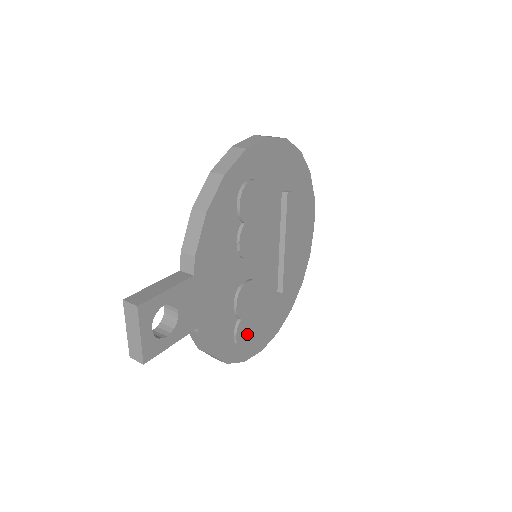
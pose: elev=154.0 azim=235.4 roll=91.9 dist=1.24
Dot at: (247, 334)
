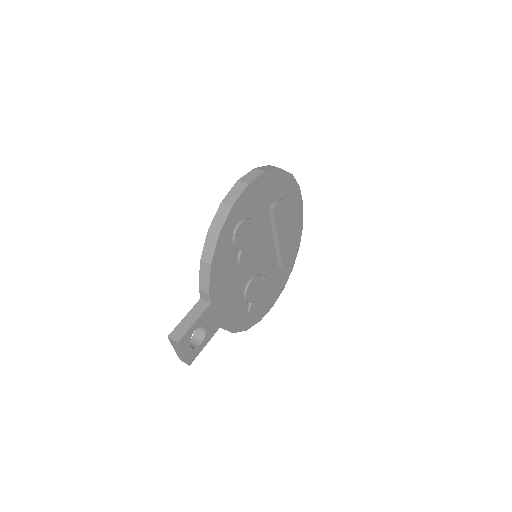
Dot at: (258, 307)
